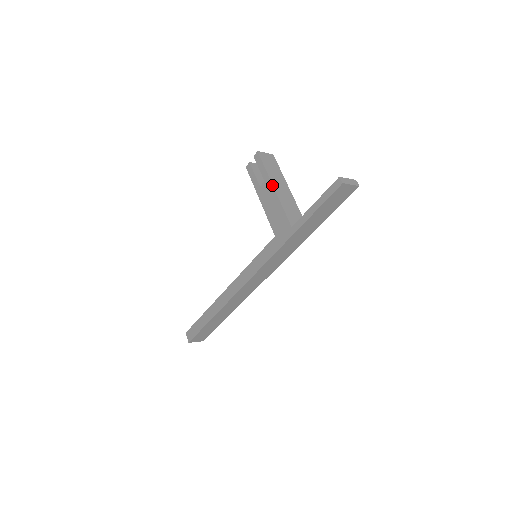
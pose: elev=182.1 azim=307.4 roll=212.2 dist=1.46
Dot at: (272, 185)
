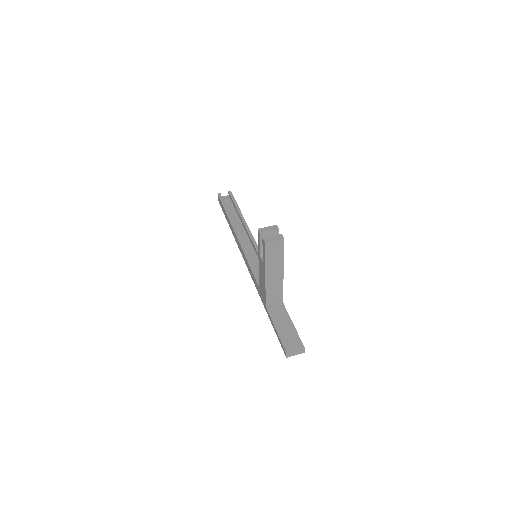
Dot at: (265, 275)
